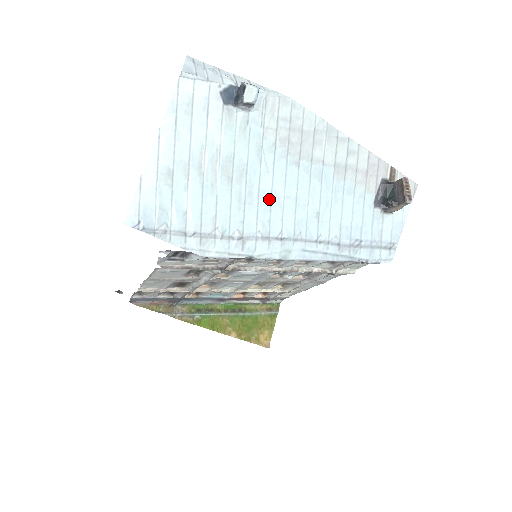
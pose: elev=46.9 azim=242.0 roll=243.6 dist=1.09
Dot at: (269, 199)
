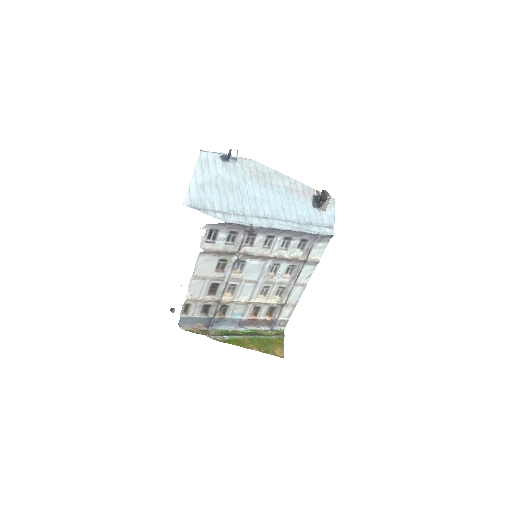
Dot at: (254, 200)
